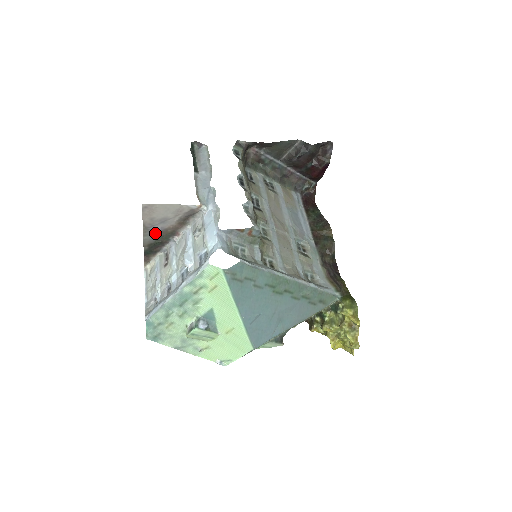
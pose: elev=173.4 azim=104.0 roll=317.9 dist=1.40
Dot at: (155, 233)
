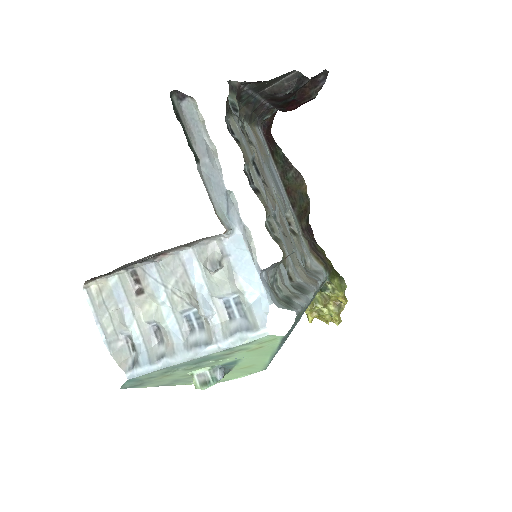
Dot at: (133, 263)
